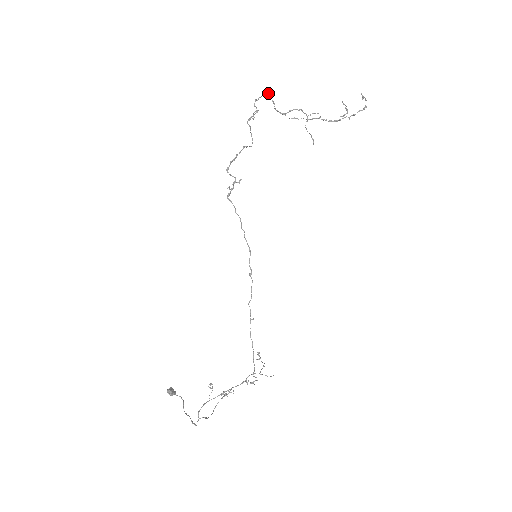
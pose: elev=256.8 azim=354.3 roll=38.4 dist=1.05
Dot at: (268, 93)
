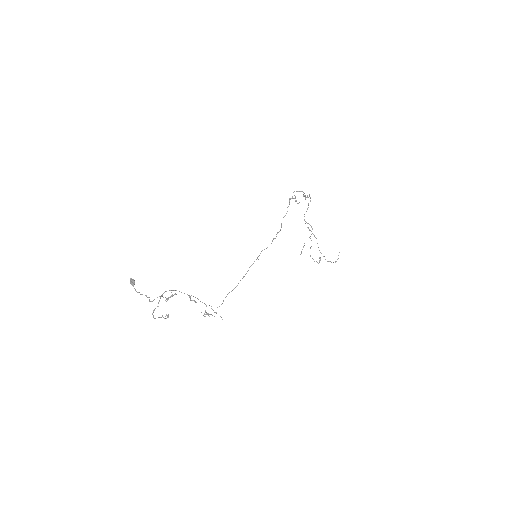
Dot at: occluded
